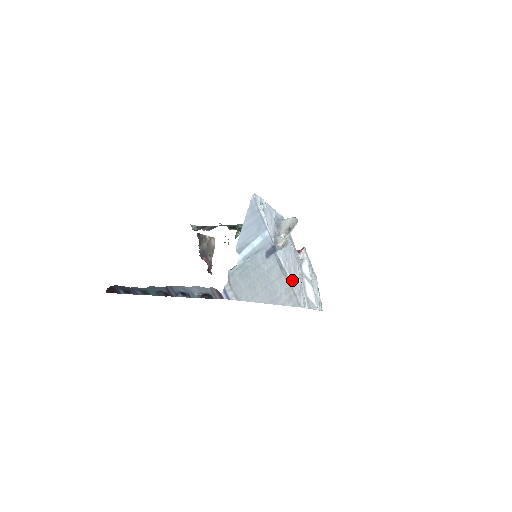
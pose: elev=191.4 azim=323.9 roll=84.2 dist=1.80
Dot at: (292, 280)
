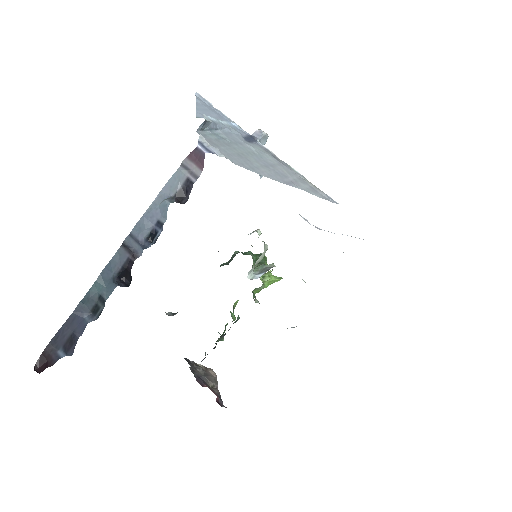
Dot at: occluded
